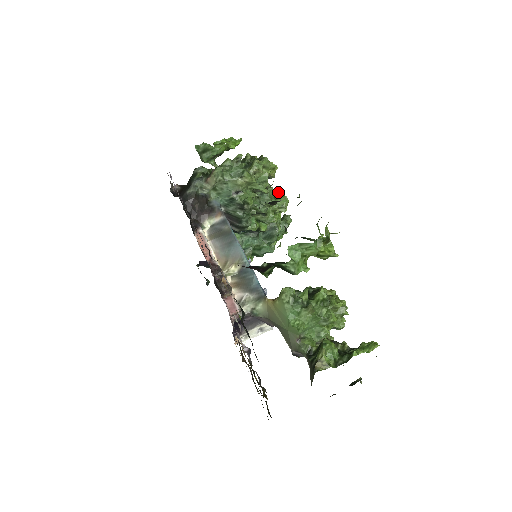
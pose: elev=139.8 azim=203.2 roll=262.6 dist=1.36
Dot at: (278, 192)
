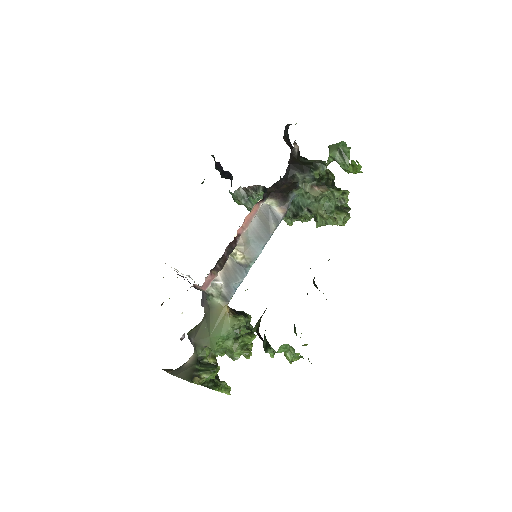
Dot at: occluded
